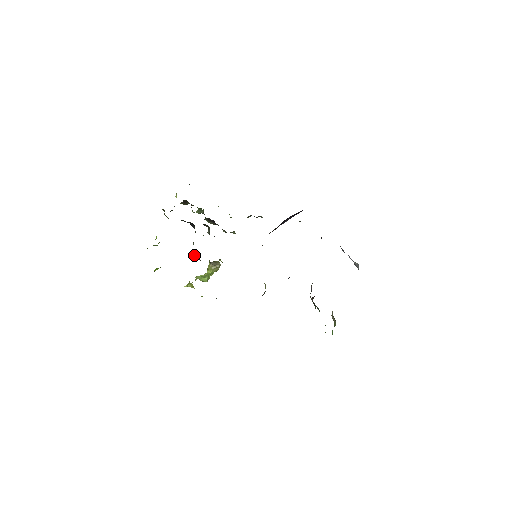
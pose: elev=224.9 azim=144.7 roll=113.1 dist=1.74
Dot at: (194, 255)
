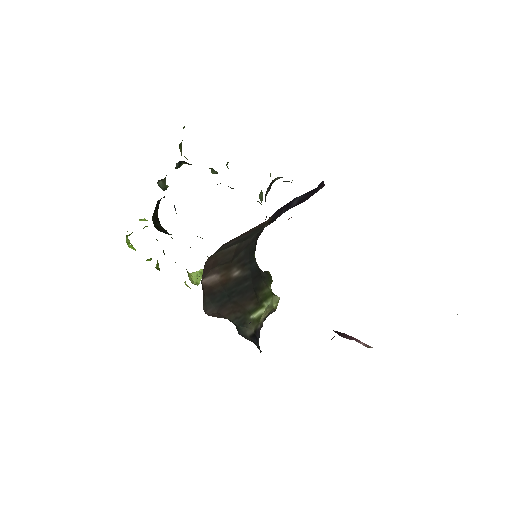
Dot at: occluded
